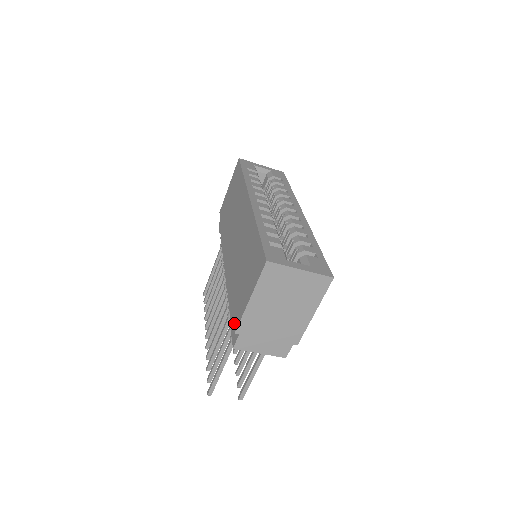
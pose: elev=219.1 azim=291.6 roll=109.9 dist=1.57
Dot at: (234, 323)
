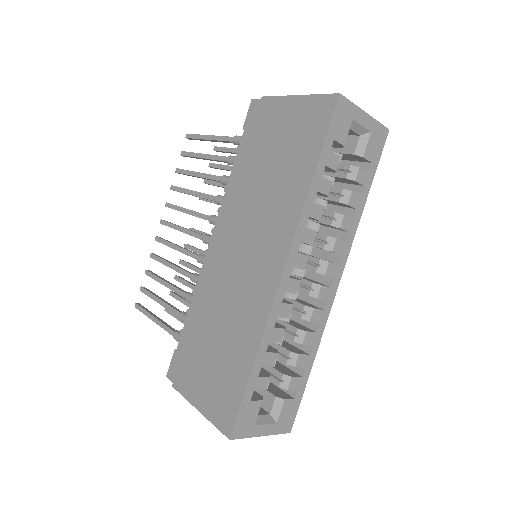
Dot at: (177, 375)
